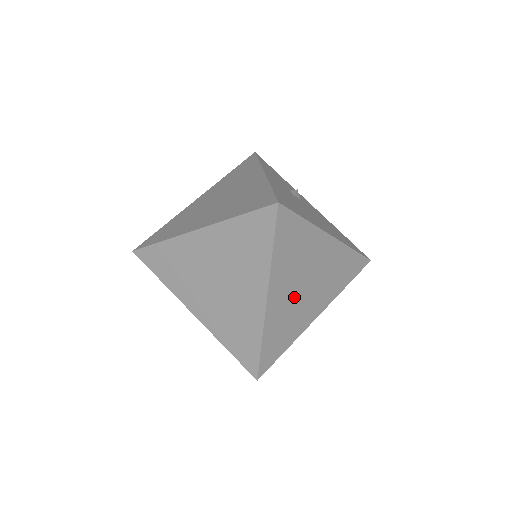
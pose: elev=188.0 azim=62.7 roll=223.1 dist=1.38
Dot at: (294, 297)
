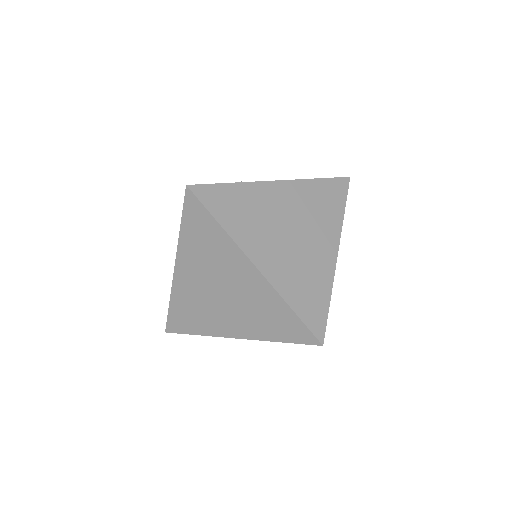
Dot at: (287, 250)
